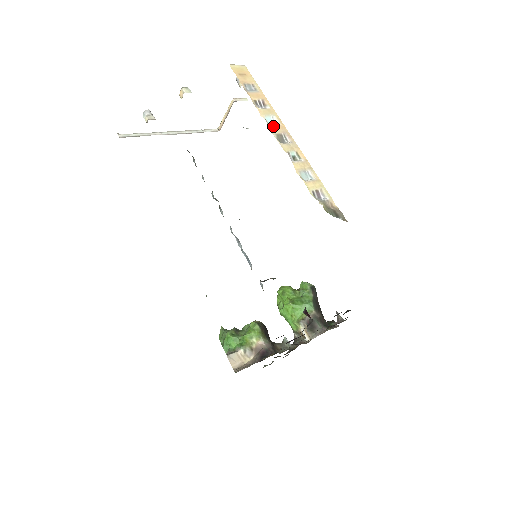
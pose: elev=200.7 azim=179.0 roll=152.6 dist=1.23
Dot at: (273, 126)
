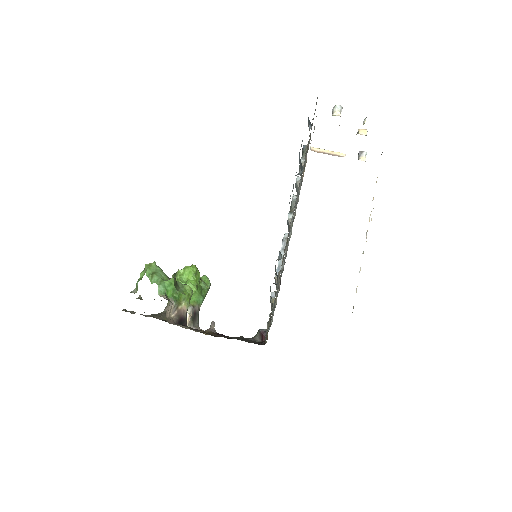
Dot at: occluded
